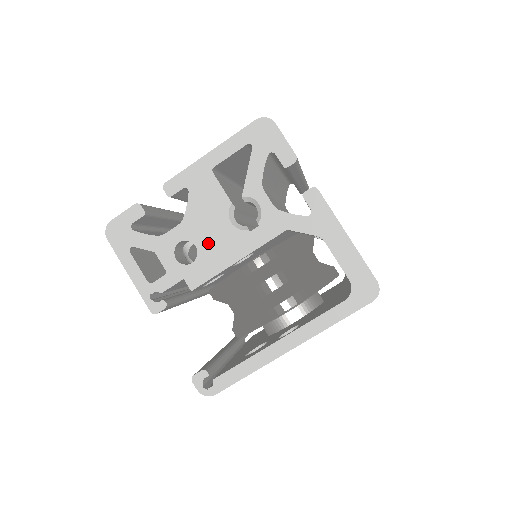
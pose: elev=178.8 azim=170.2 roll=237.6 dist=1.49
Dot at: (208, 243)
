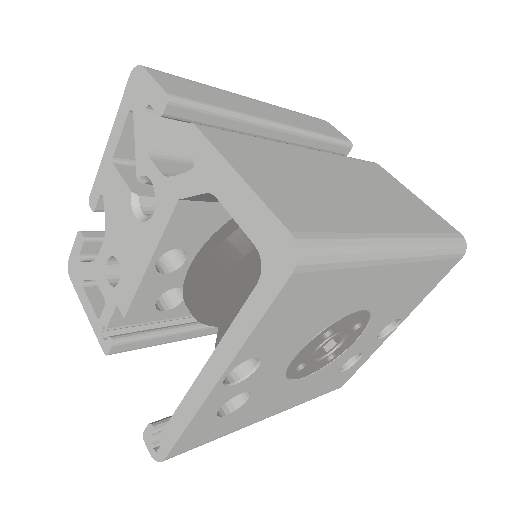
Dot at: (124, 252)
